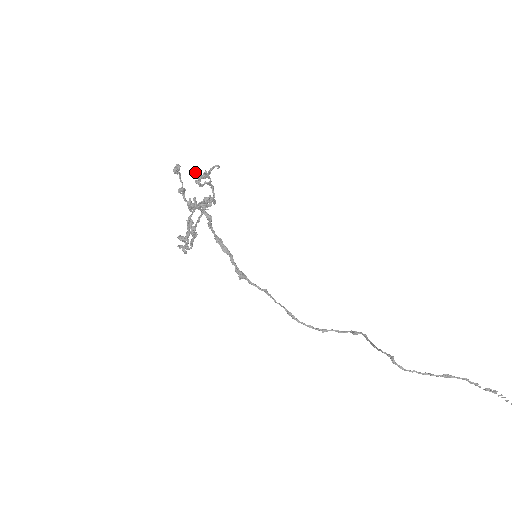
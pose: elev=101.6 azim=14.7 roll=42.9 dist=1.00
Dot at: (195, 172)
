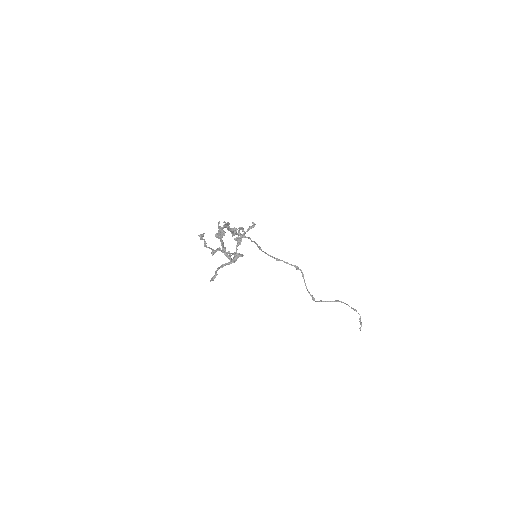
Dot at: (236, 239)
